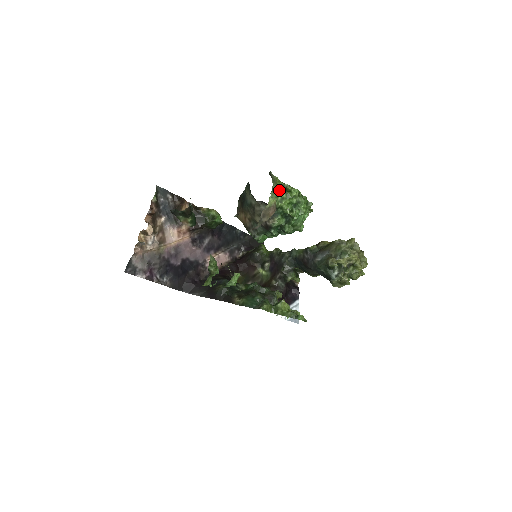
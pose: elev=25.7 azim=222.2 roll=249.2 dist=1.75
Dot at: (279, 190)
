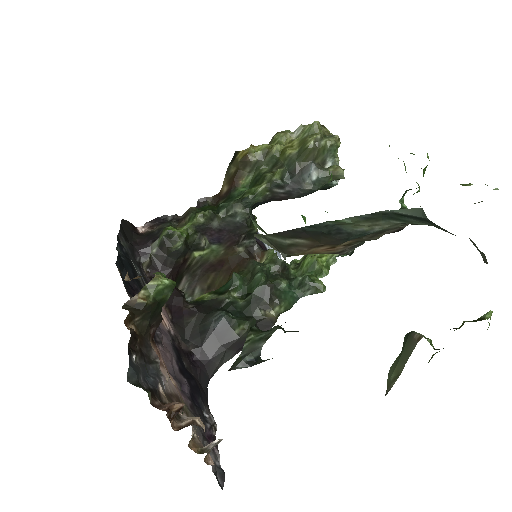
Dot at: occluded
